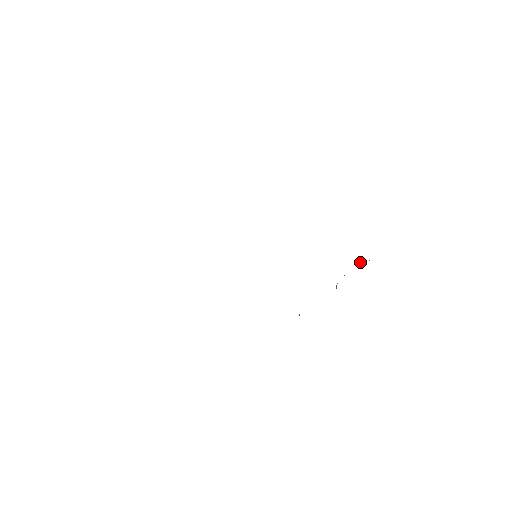
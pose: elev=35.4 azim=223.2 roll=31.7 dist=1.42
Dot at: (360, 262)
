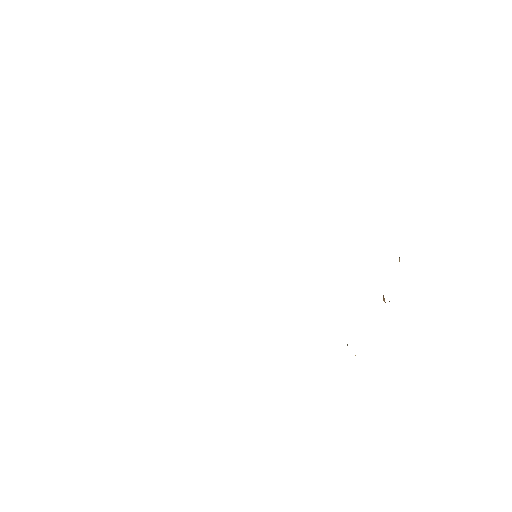
Dot at: occluded
